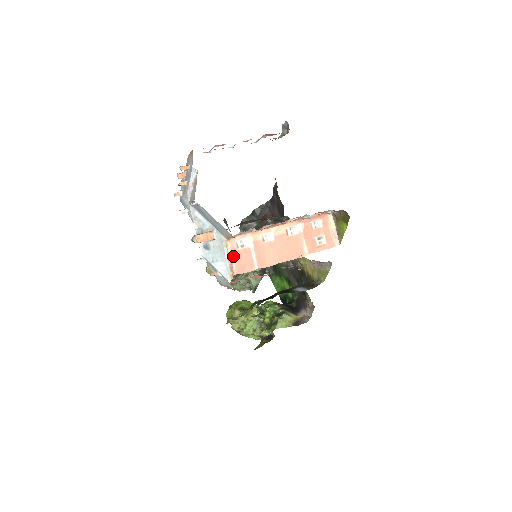
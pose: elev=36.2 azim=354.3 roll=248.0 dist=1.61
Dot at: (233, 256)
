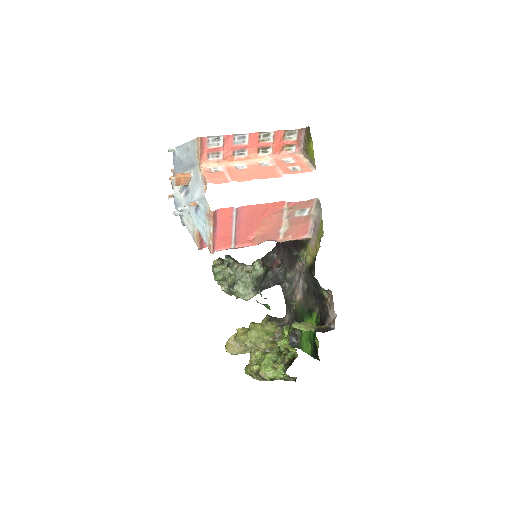
Dot at: (206, 173)
